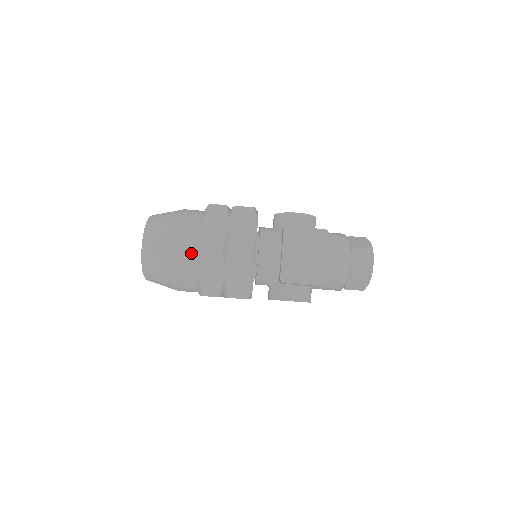
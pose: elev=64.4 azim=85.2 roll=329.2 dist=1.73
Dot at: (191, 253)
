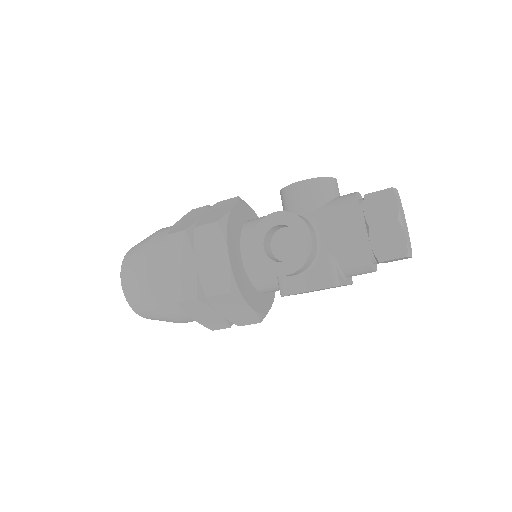
Dot at: occluded
